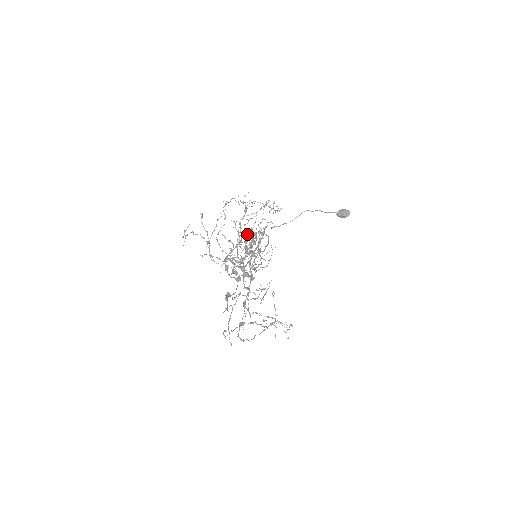
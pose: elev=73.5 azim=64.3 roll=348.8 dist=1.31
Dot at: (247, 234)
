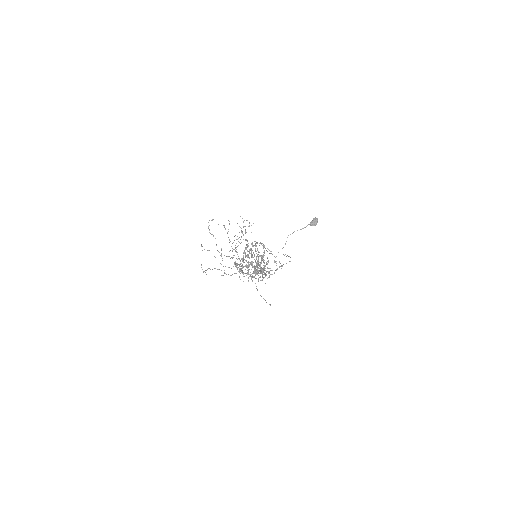
Dot at: occluded
